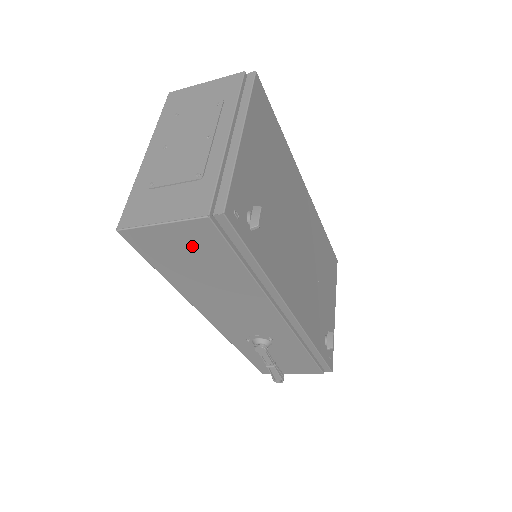
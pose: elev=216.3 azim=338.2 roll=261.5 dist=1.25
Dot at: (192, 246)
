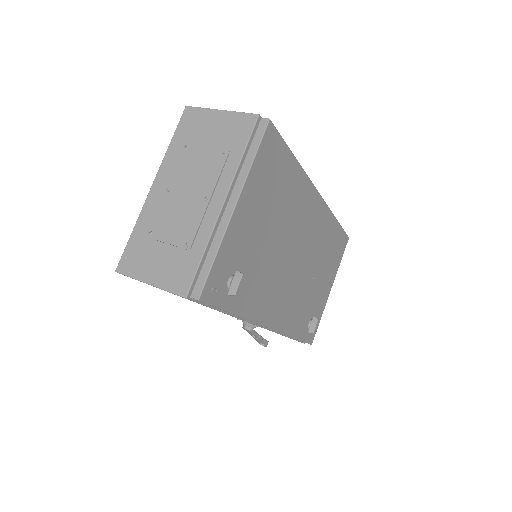
Dot at: occluded
